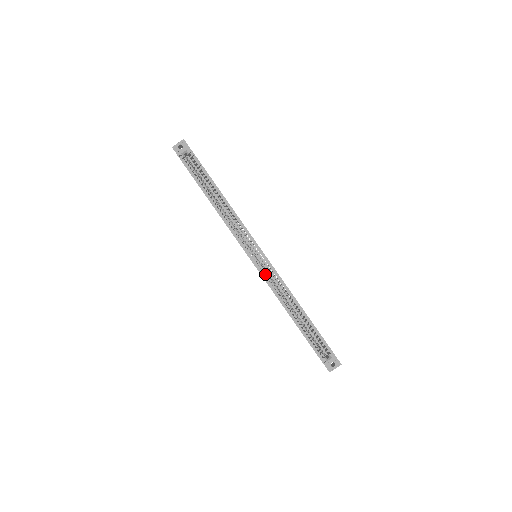
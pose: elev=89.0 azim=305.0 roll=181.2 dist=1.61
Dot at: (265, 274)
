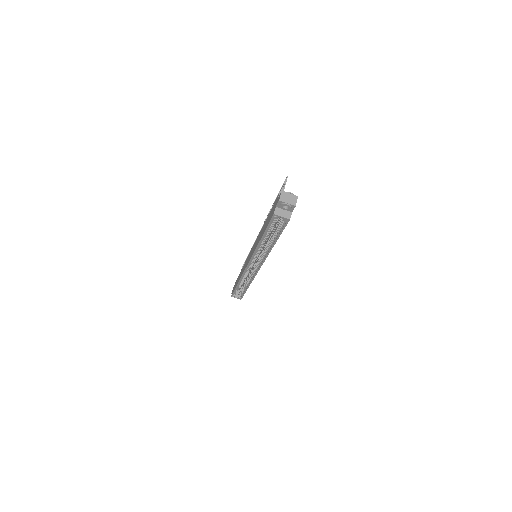
Dot at: occluded
